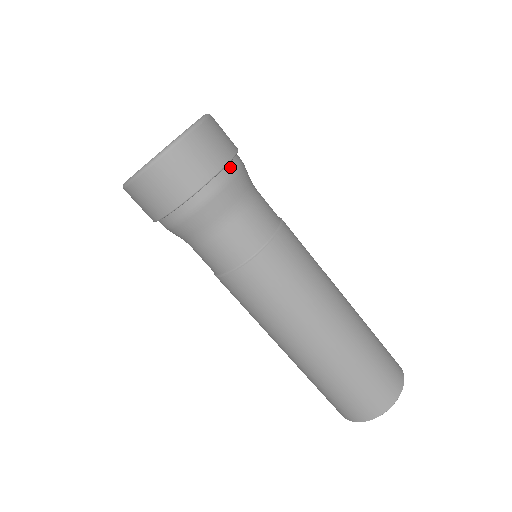
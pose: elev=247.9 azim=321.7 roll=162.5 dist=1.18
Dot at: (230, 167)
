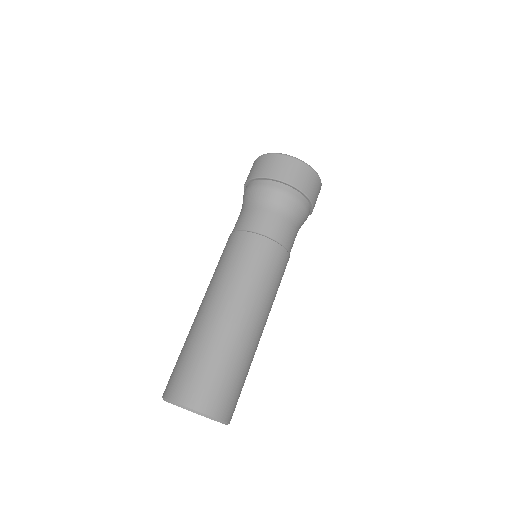
Dot at: (308, 203)
